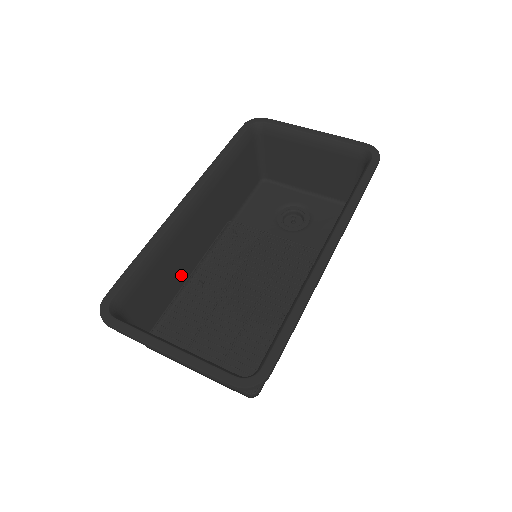
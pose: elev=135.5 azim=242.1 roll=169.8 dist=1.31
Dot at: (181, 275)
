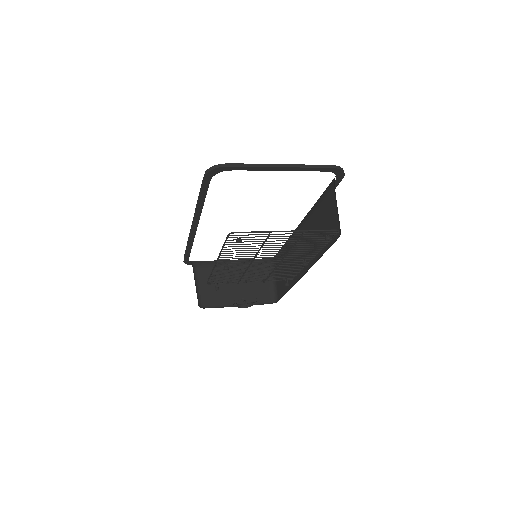
Dot at: occluded
